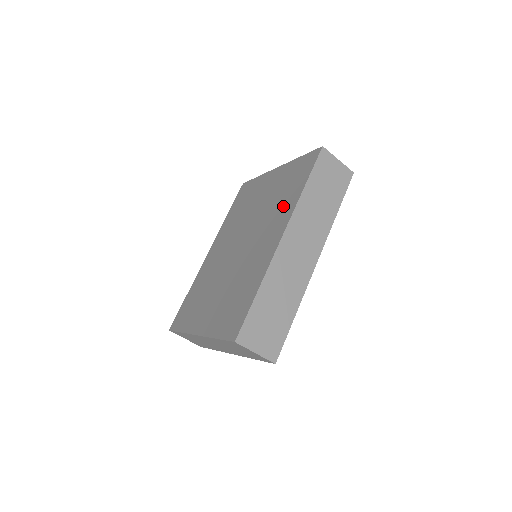
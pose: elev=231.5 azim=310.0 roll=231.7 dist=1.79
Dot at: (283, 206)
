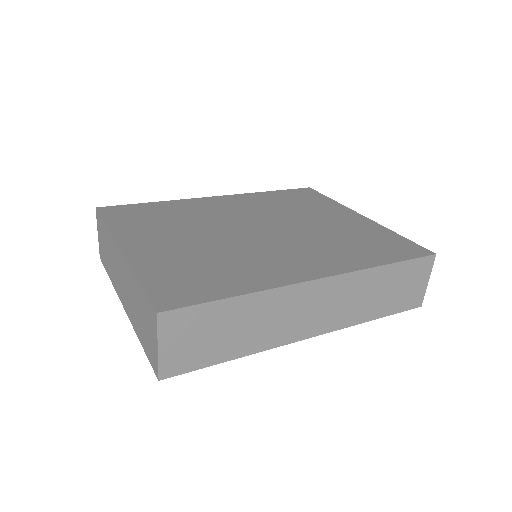
Dot at: (345, 253)
